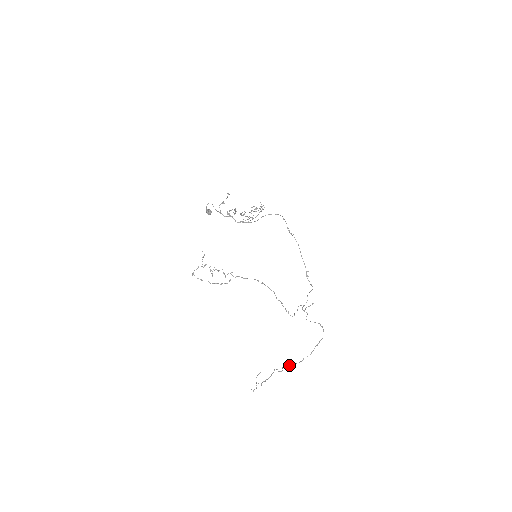
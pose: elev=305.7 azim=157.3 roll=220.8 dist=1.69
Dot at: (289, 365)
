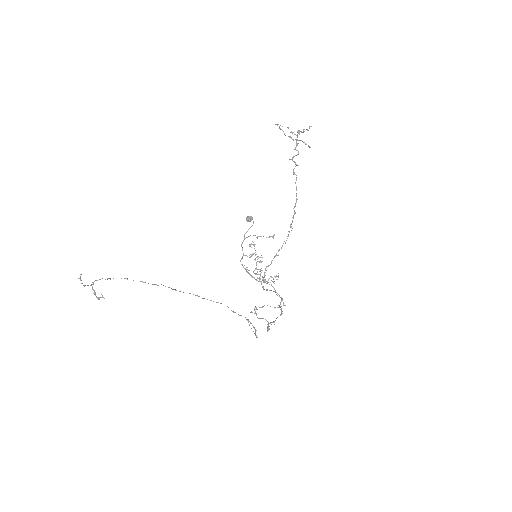
Dot at: occluded
